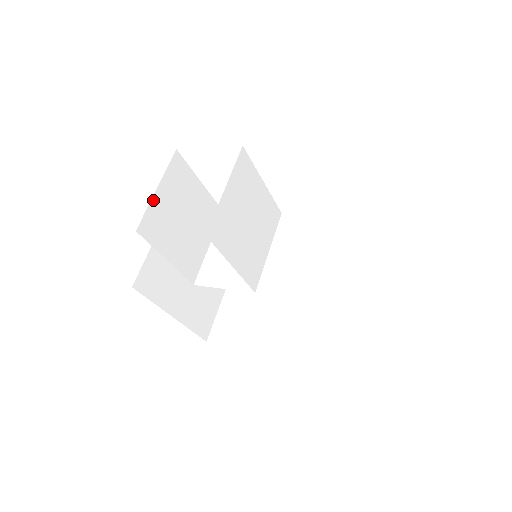
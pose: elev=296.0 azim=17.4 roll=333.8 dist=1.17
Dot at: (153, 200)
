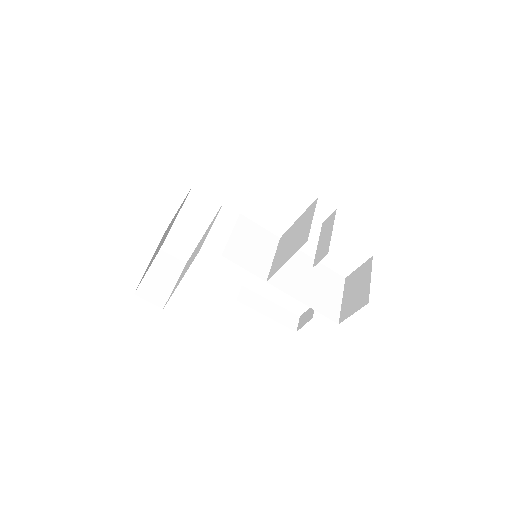
Dot at: occluded
